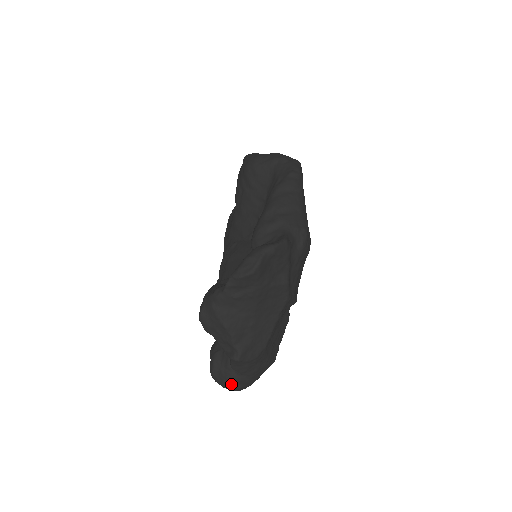
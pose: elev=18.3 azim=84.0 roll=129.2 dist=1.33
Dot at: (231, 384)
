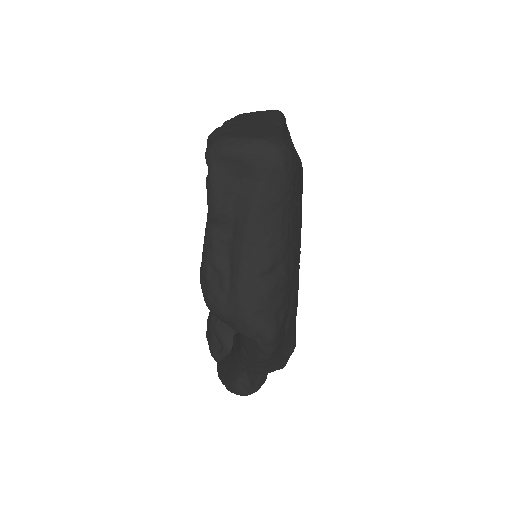
Dot at: occluded
